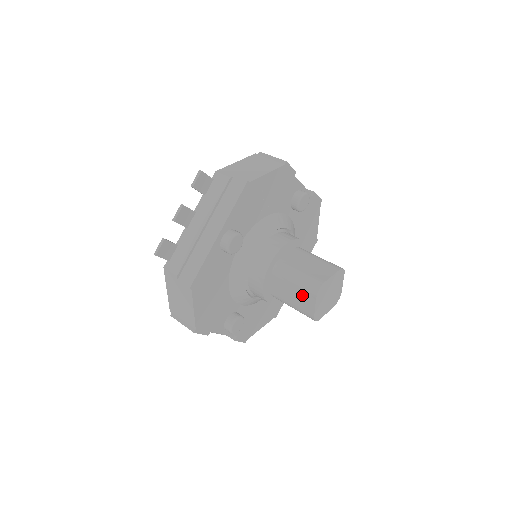
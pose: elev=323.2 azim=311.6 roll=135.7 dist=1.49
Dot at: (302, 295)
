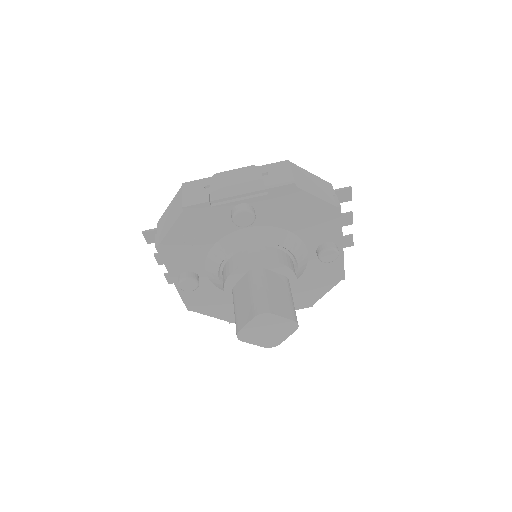
Dot at: occluded
